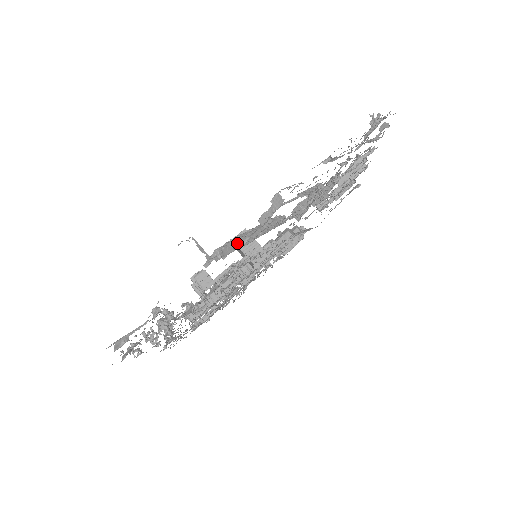
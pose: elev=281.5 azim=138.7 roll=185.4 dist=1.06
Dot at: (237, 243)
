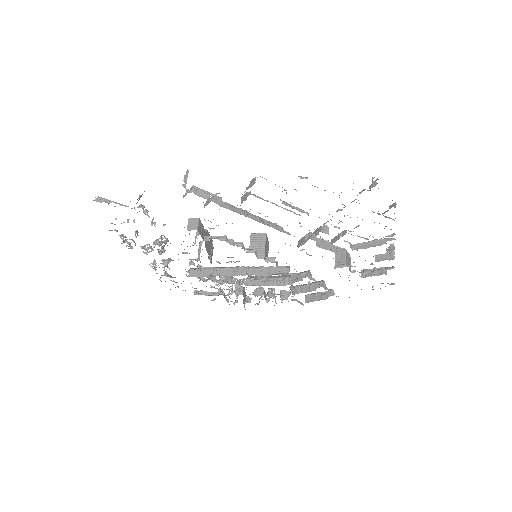
Dot at: (216, 199)
